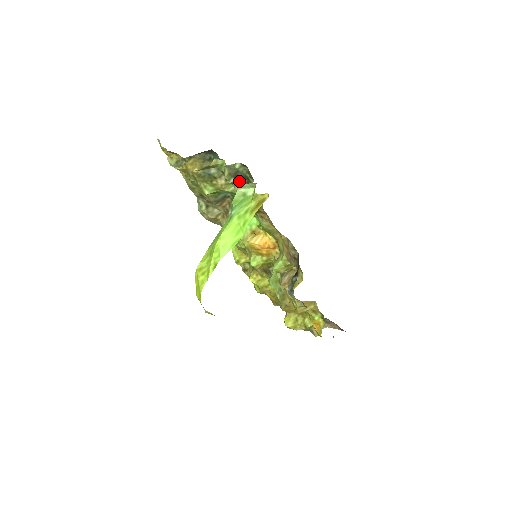
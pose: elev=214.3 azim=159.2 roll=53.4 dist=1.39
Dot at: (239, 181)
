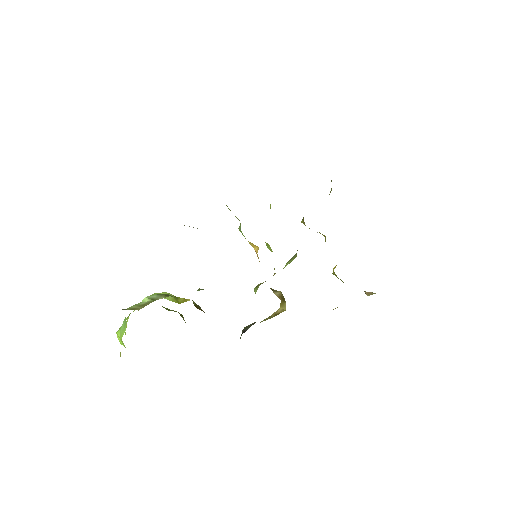
Dot at: occluded
